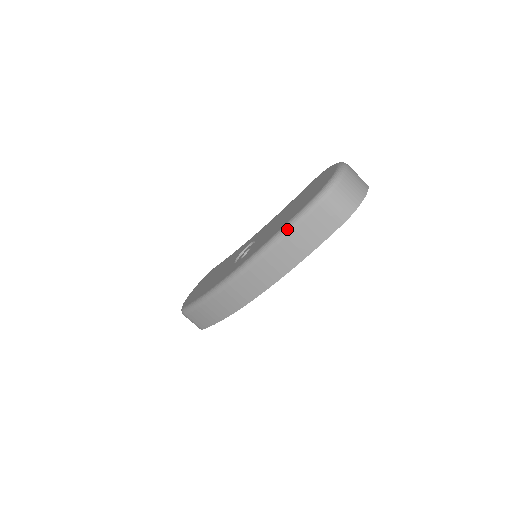
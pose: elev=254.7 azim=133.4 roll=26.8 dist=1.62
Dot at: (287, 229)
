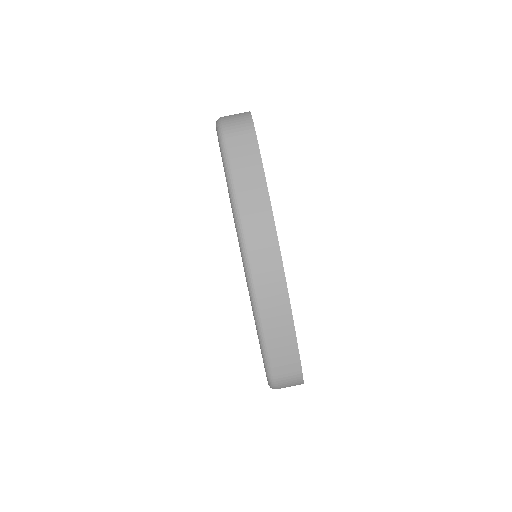
Dot at: (229, 177)
